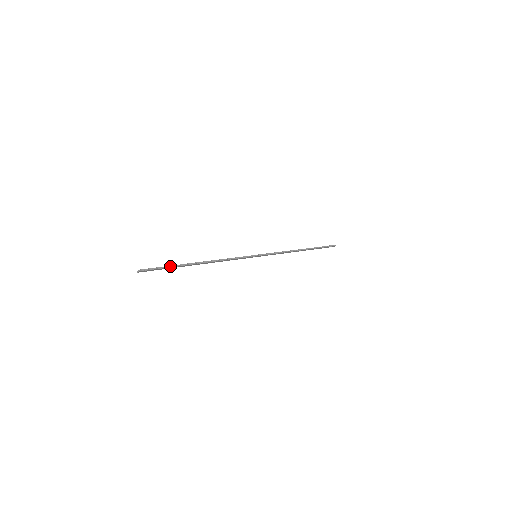
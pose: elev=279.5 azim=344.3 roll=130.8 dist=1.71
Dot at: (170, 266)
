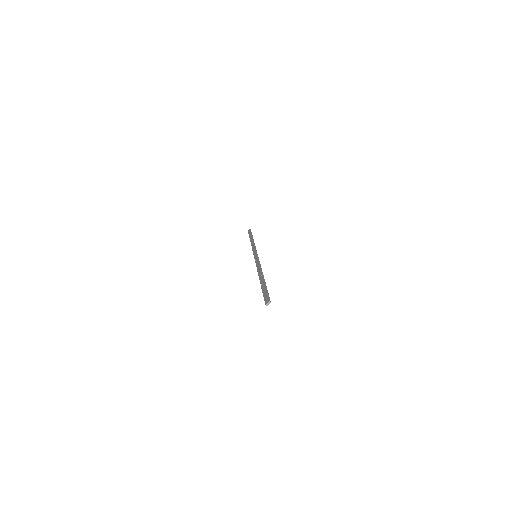
Dot at: (266, 288)
